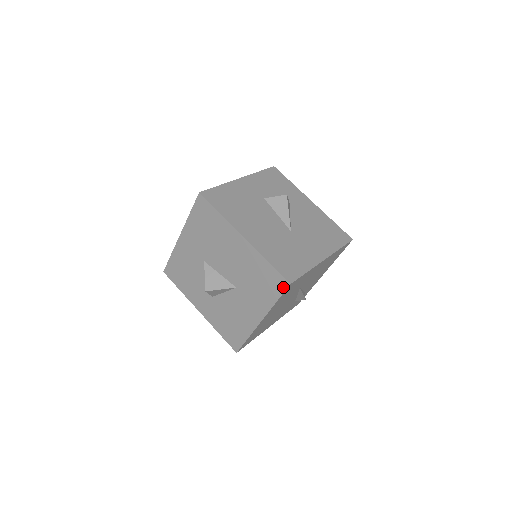
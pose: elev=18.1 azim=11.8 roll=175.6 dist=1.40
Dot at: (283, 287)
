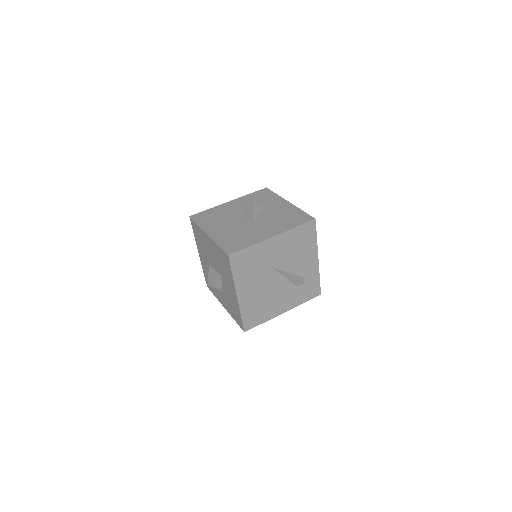
Dot at: (228, 260)
